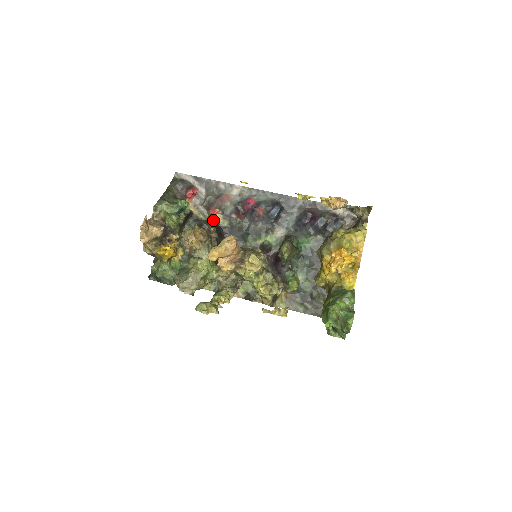
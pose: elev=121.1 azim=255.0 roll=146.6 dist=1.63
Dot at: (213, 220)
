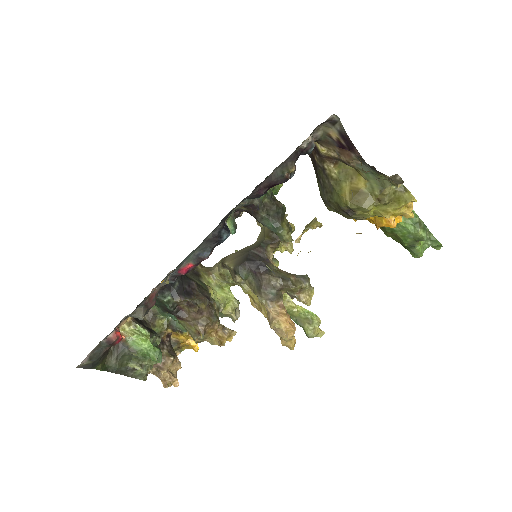
Dot at: occluded
